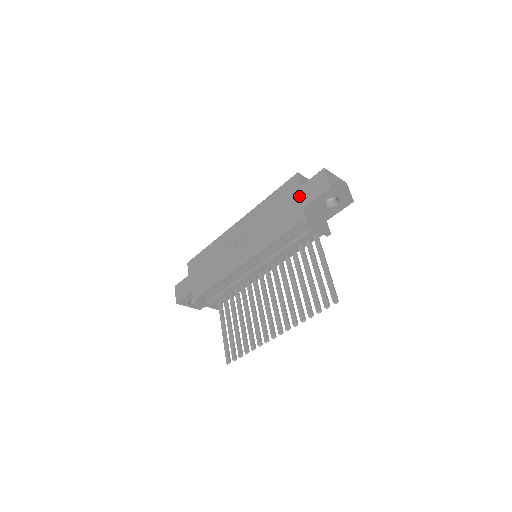
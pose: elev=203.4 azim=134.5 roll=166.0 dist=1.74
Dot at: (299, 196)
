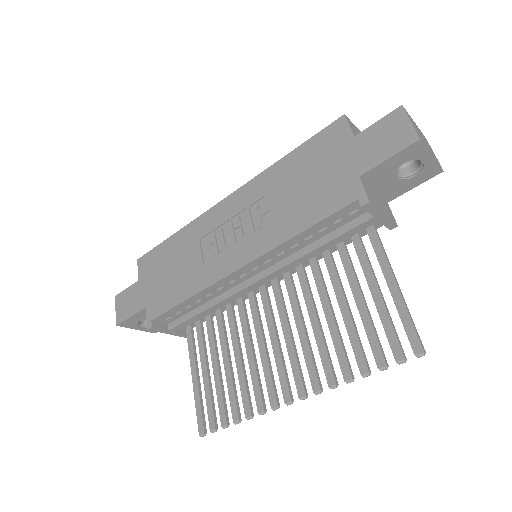
Dot at: (349, 155)
